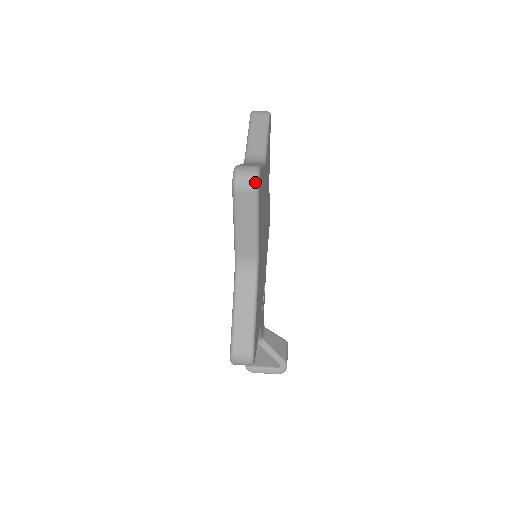
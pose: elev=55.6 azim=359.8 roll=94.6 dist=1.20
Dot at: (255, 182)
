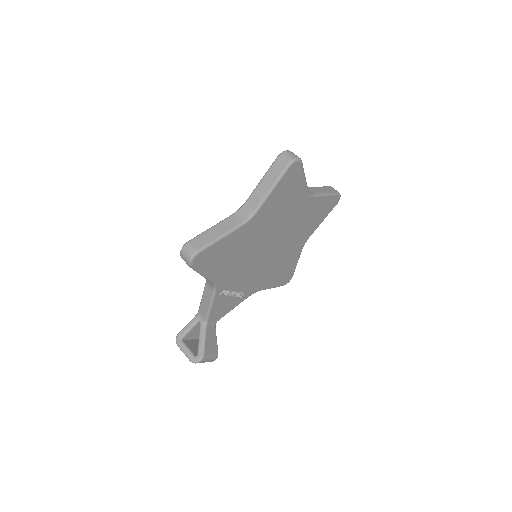
Dot at: (292, 159)
